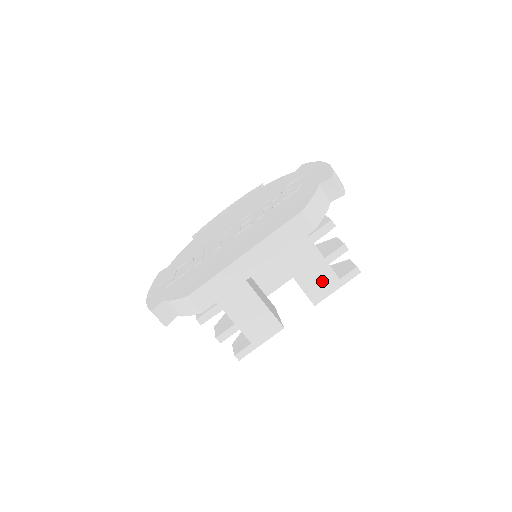
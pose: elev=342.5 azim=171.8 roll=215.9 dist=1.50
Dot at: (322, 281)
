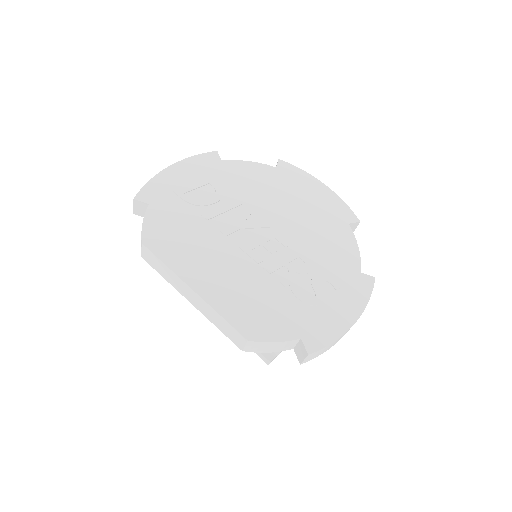
Dot at: occluded
